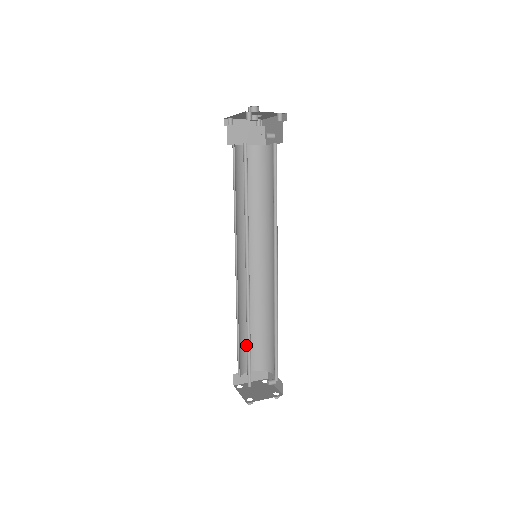
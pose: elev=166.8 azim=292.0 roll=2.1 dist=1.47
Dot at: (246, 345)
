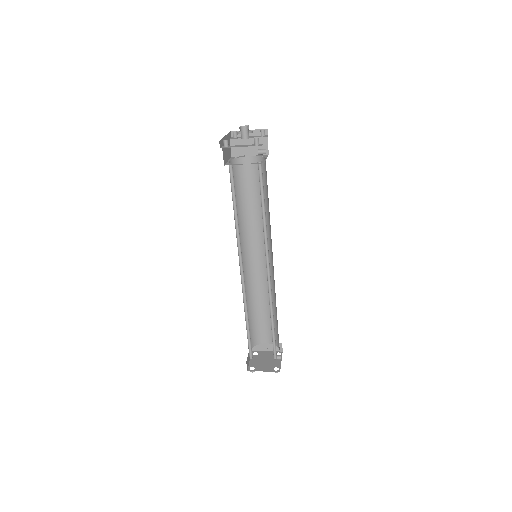
Dot at: (260, 323)
